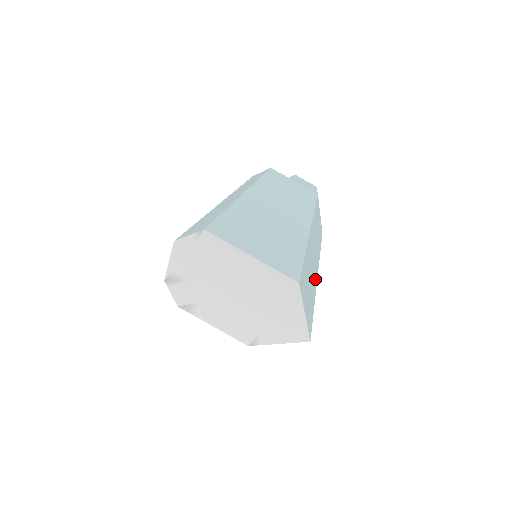
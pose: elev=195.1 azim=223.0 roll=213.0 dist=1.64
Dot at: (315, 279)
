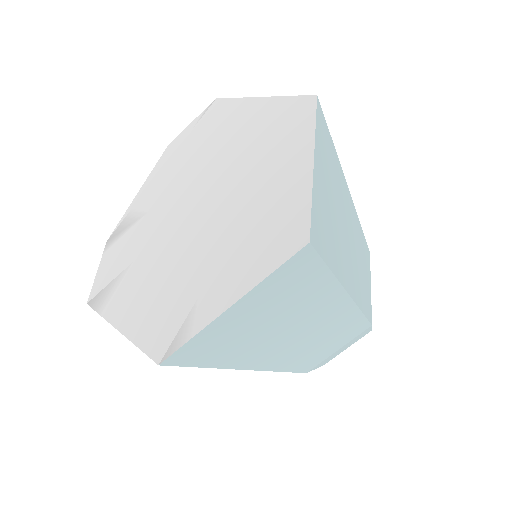
Dot at: (346, 272)
